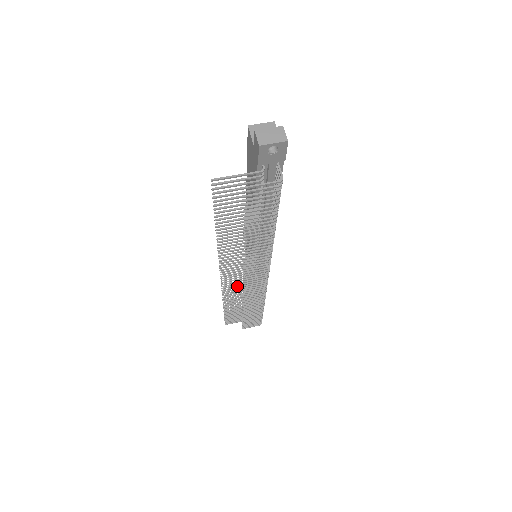
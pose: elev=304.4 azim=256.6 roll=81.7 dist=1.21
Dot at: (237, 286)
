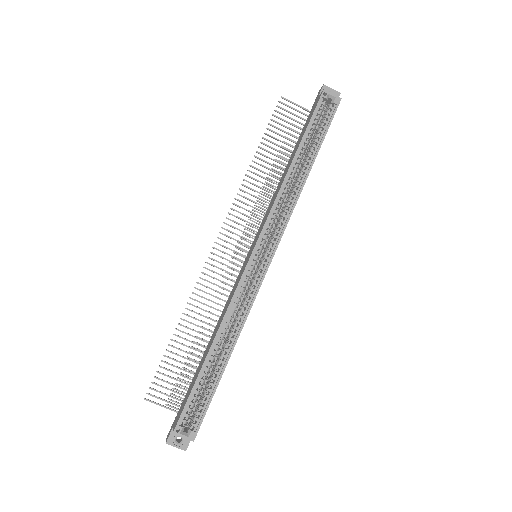
Dot at: (248, 211)
